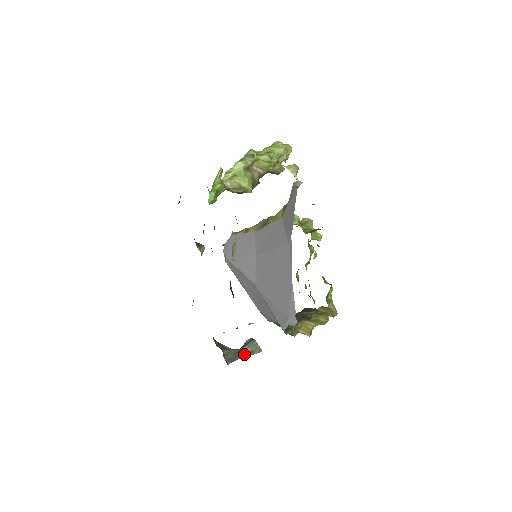
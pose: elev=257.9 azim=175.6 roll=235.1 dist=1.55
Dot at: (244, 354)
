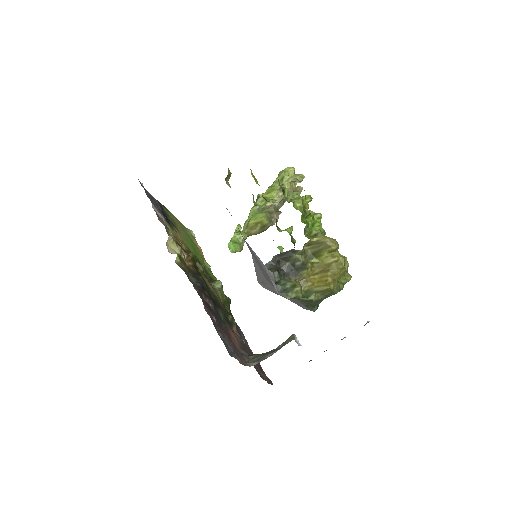
Dot at: (275, 350)
